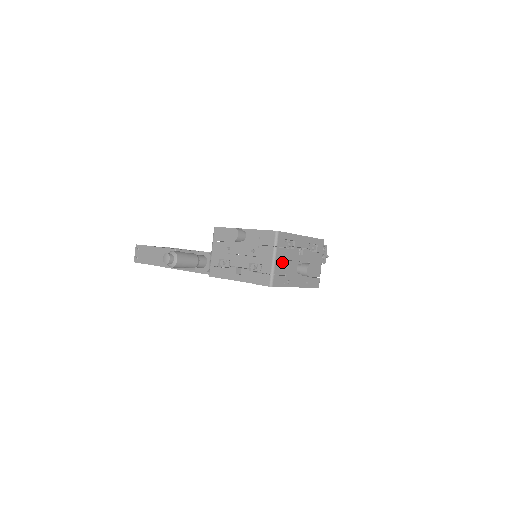
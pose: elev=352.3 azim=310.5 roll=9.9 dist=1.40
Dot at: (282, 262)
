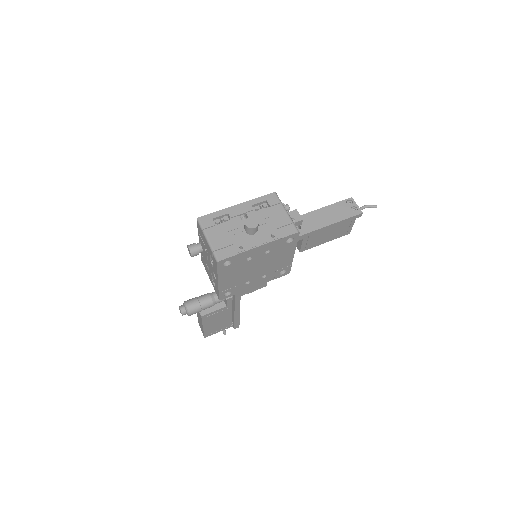
Dot at: (220, 237)
